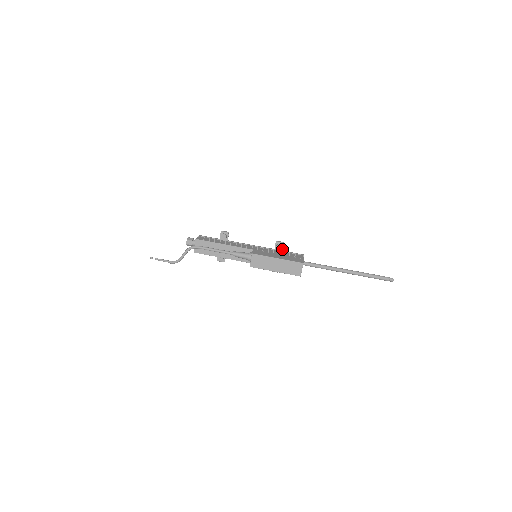
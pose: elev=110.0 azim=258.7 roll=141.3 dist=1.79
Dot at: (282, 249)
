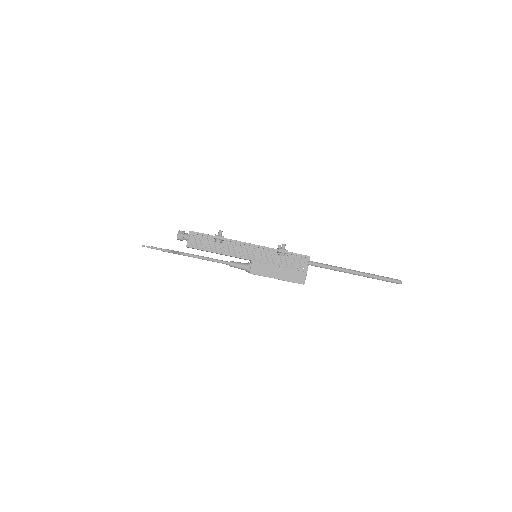
Dot at: (285, 254)
